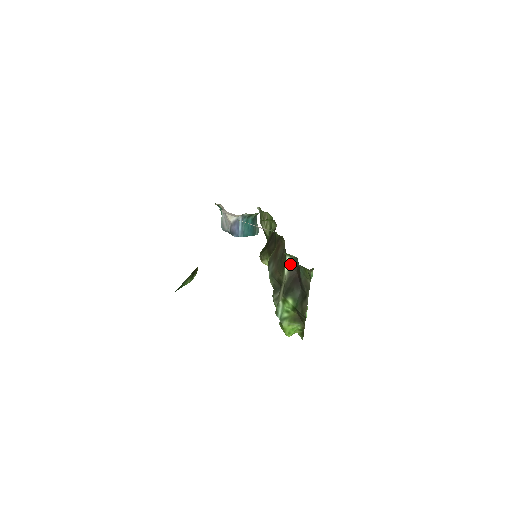
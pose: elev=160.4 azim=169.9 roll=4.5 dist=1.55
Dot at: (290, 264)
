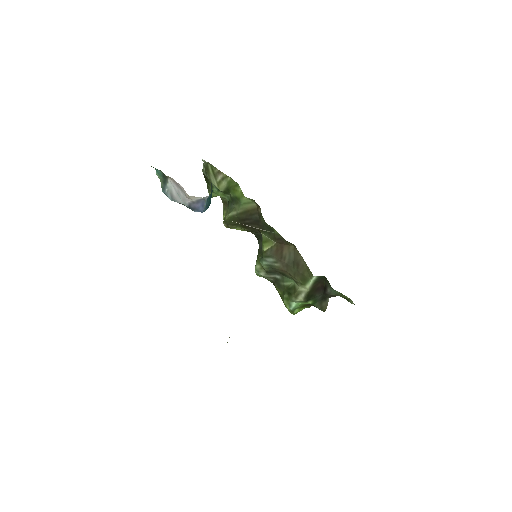
Dot at: (315, 280)
